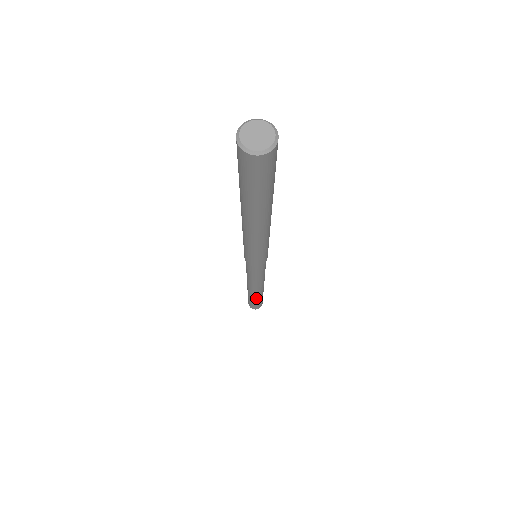
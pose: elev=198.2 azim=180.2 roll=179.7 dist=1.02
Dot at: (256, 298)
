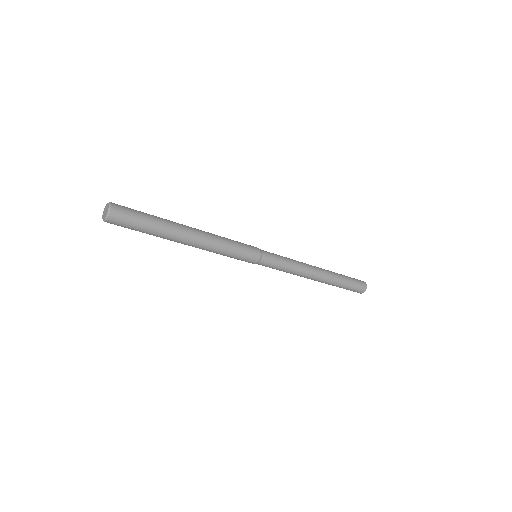
Dot at: (330, 284)
